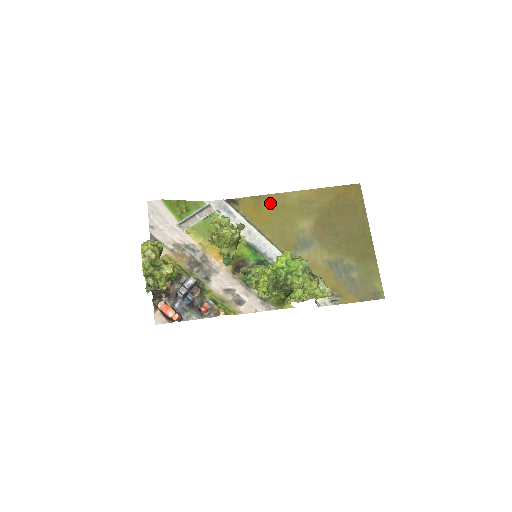
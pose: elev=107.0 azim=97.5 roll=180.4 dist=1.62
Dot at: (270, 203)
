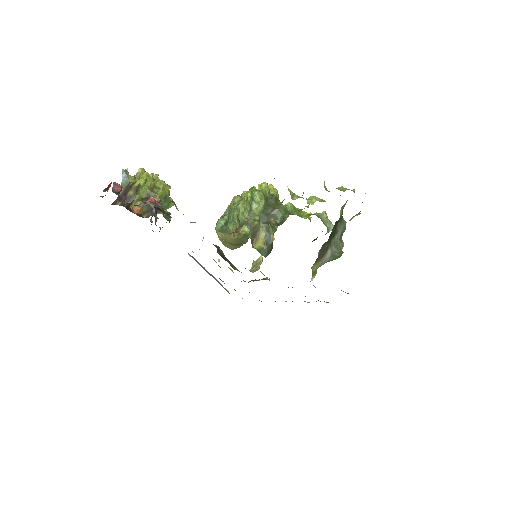
Dot at: occluded
